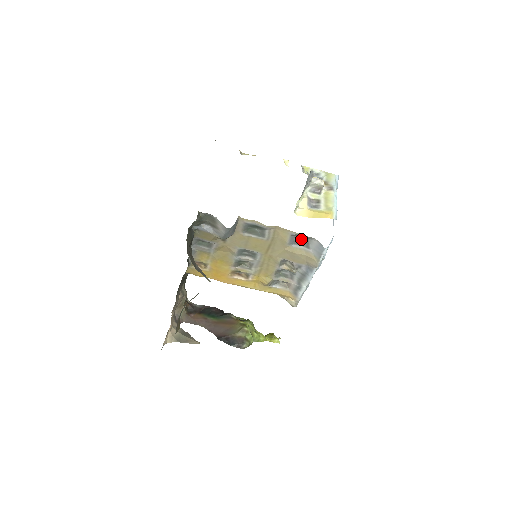
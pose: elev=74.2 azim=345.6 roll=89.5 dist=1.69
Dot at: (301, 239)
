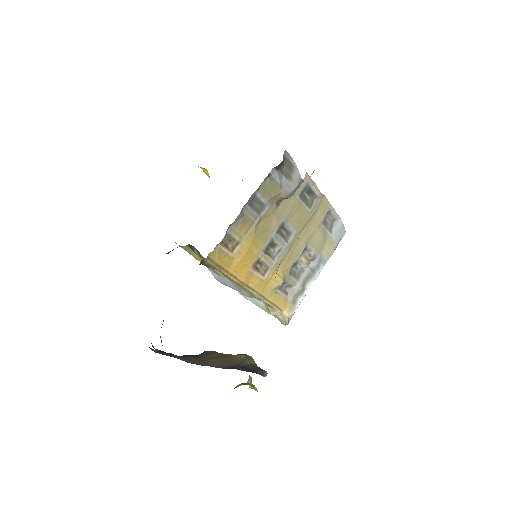
Dot at: (328, 220)
